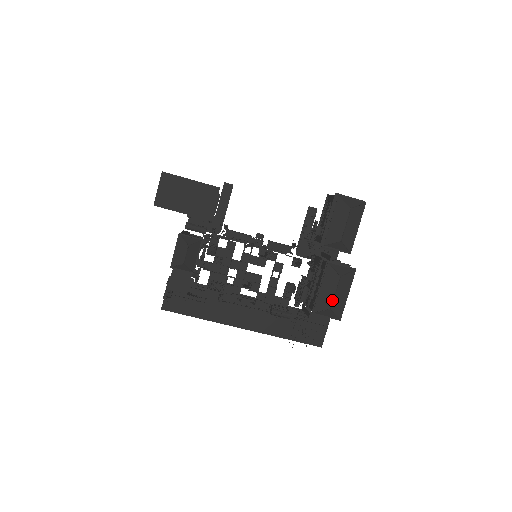
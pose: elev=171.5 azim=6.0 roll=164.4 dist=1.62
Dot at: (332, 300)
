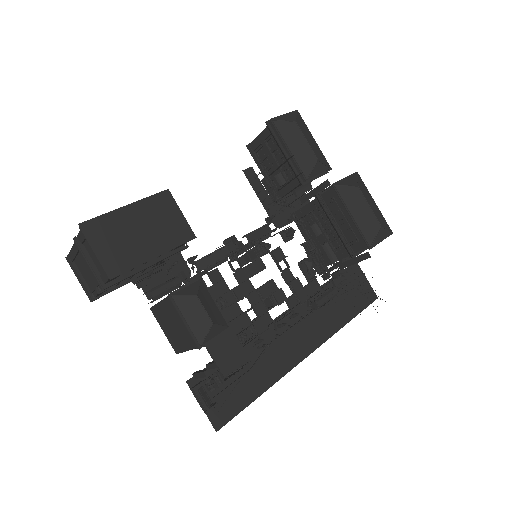
Dot at: (374, 216)
